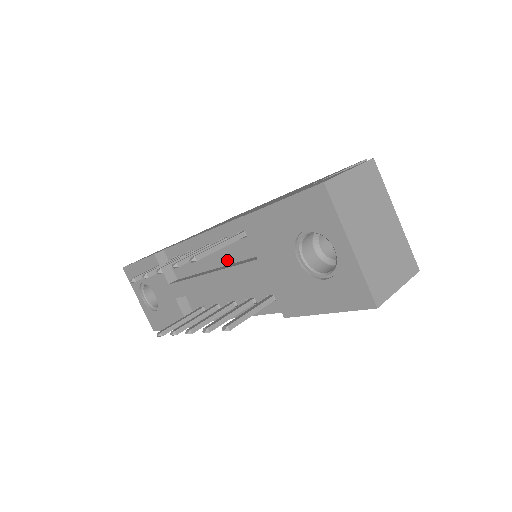
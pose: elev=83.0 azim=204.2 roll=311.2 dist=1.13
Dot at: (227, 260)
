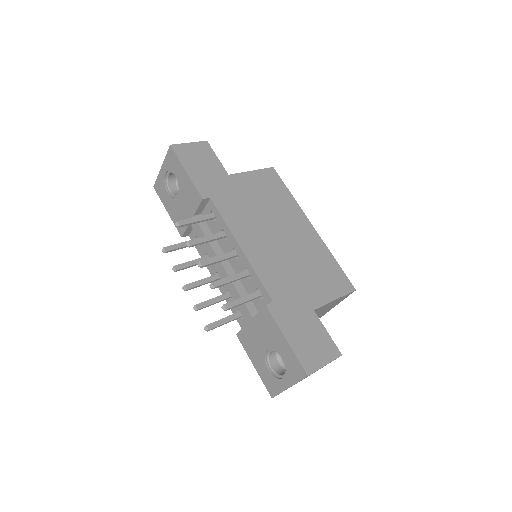
Dot at: occluded
